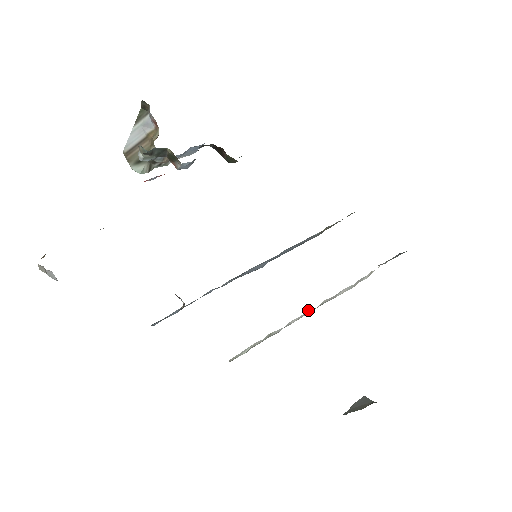
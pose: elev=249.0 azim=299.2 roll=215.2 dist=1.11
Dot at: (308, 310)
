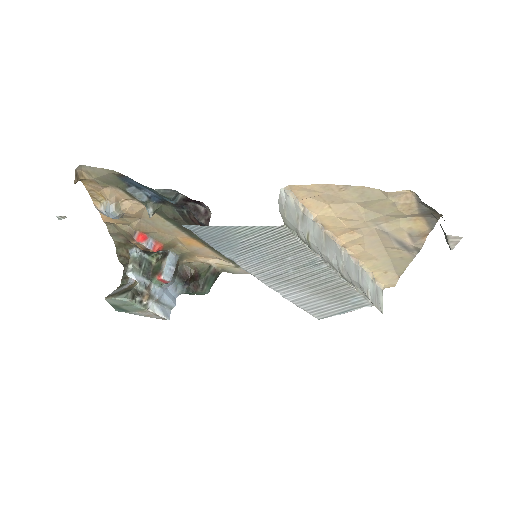
Dot at: occluded
